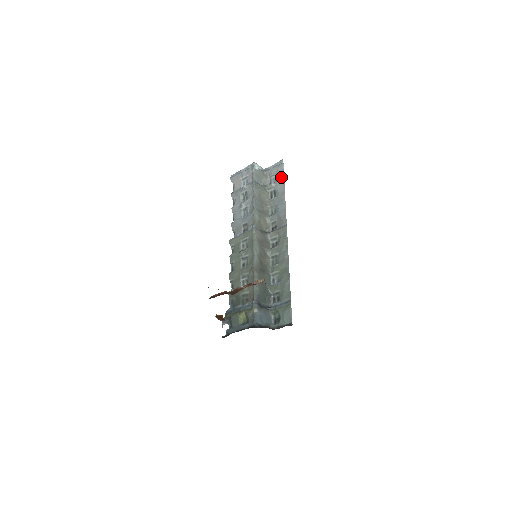
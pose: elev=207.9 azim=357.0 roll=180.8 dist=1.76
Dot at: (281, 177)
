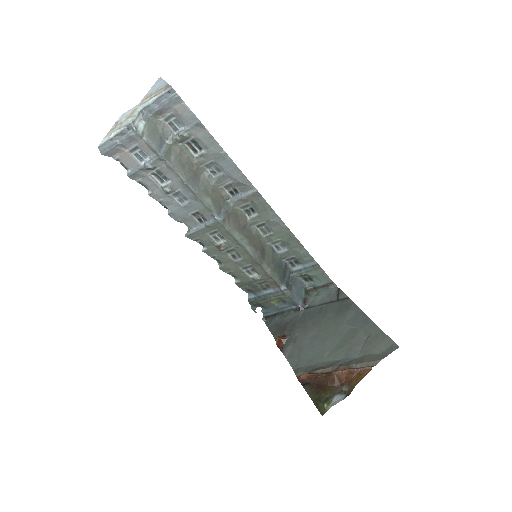
Dot at: (192, 121)
